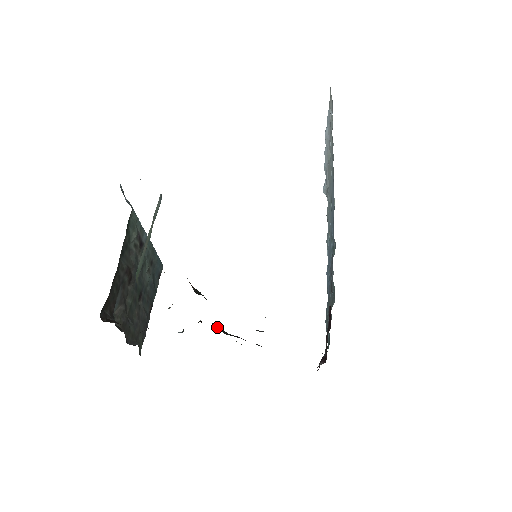
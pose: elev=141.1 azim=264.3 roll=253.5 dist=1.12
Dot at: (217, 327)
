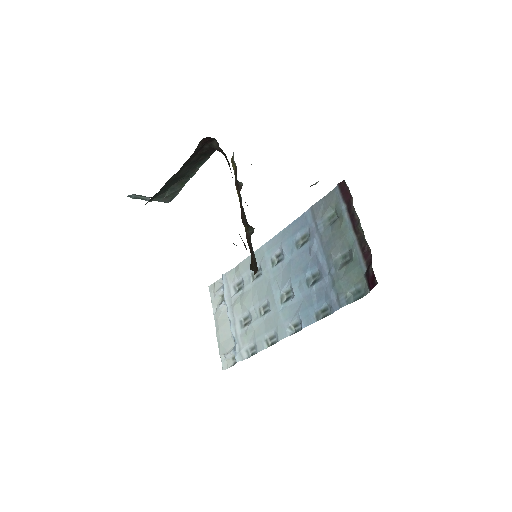
Dot at: occluded
